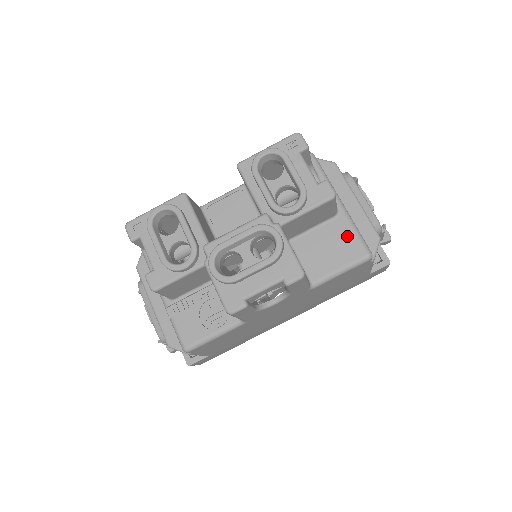
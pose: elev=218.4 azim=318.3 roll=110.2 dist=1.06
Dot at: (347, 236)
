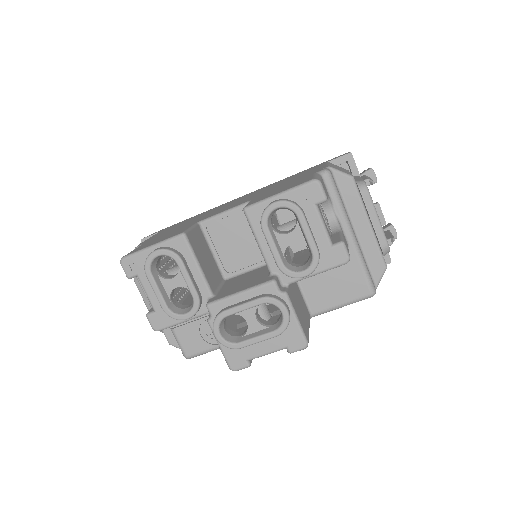
Dot at: (354, 273)
